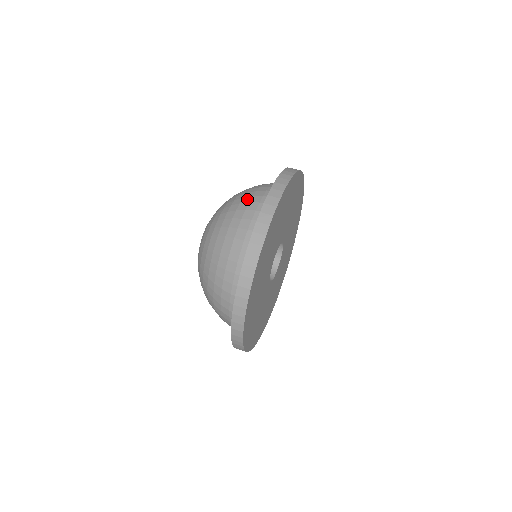
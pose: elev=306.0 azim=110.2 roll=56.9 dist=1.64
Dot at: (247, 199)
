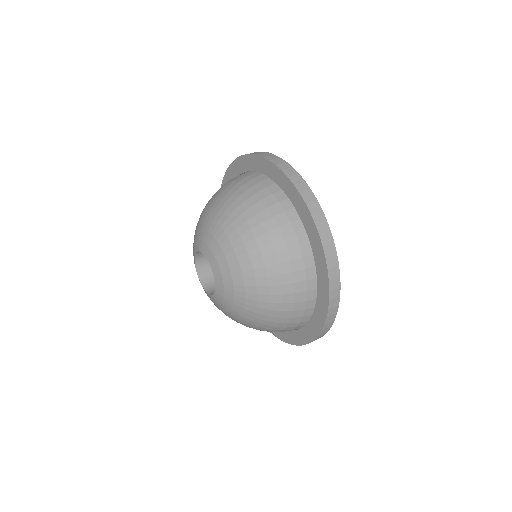
Dot at: occluded
